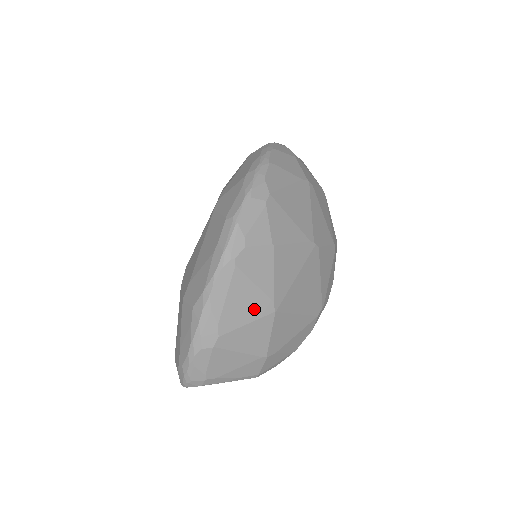
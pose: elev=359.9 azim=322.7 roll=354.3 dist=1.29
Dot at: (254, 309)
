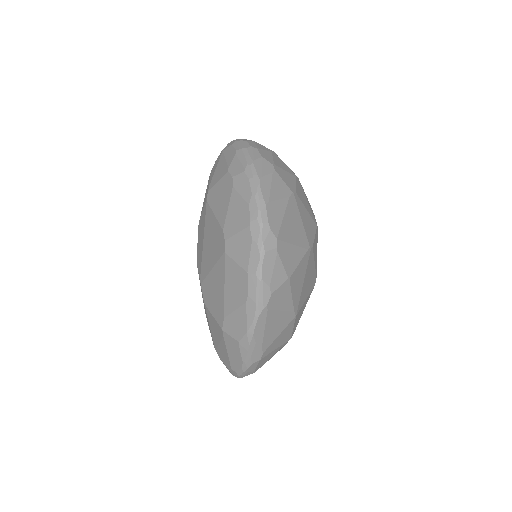
Dot at: (283, 324)
